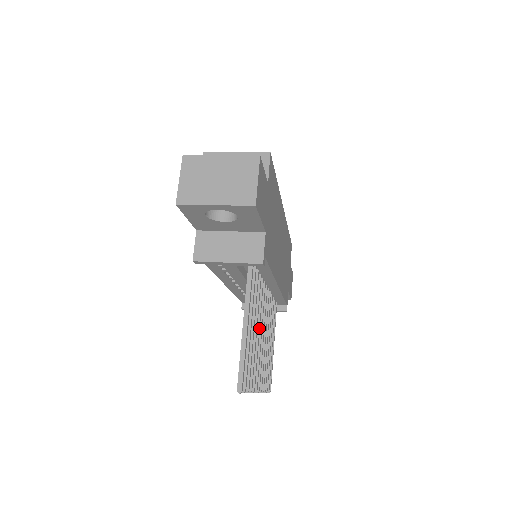
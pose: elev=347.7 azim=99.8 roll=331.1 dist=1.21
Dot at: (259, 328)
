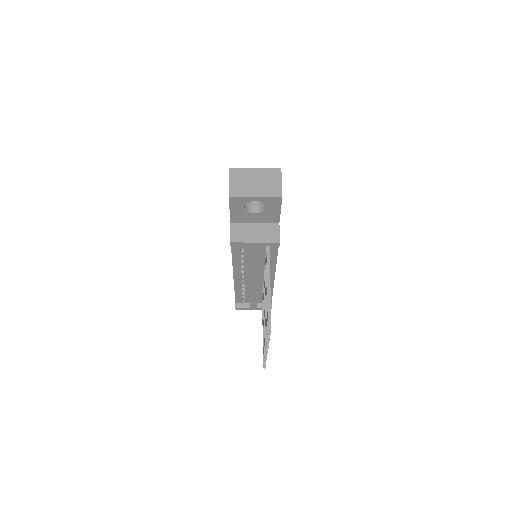
Dot at: occluded
